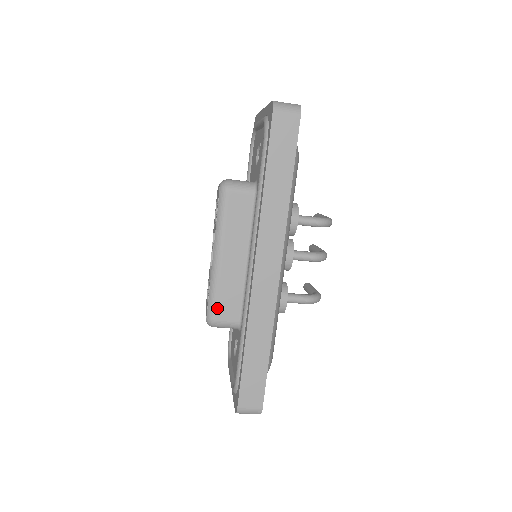
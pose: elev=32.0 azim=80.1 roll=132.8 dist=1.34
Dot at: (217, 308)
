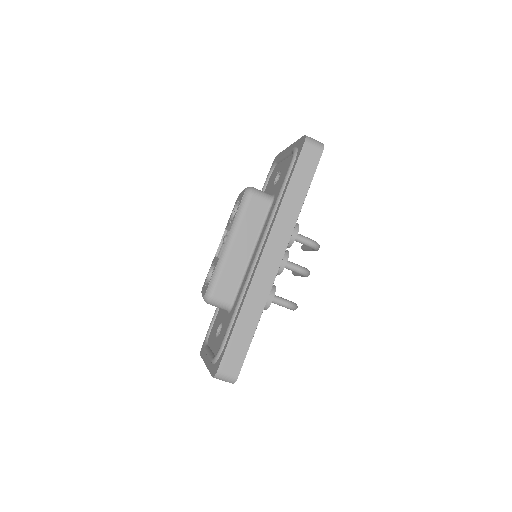
Dot at: (217, 286)
